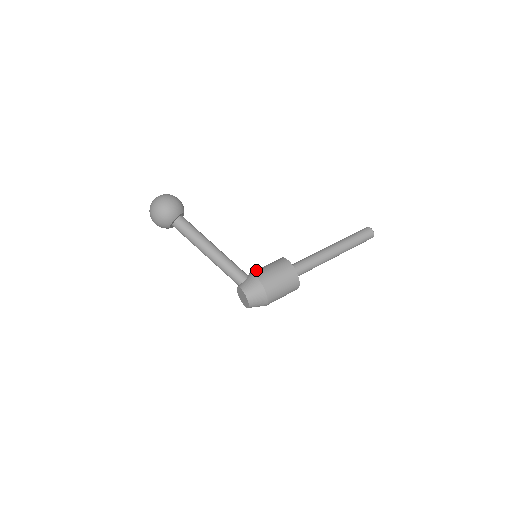
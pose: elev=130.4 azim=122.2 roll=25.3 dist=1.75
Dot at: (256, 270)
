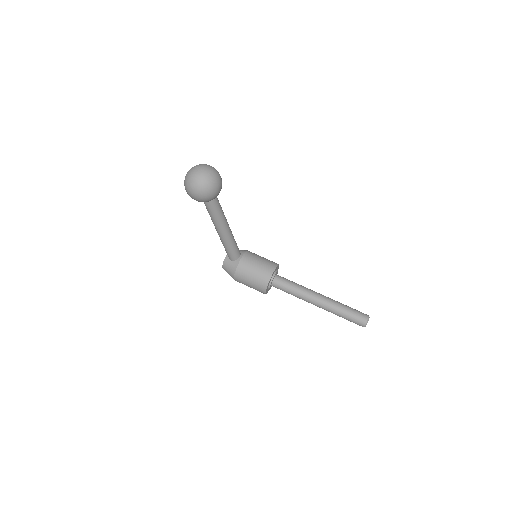
Dot at: (244, 264)
